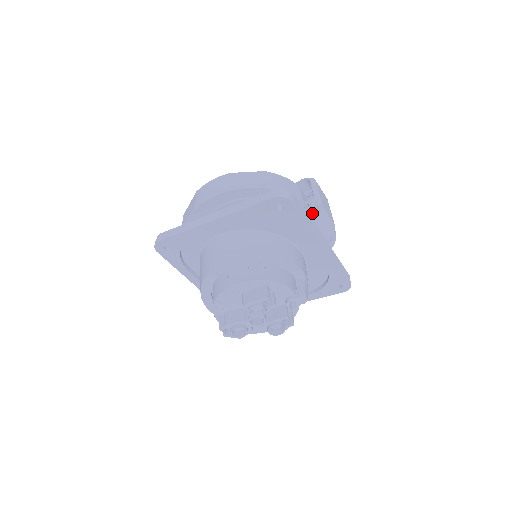
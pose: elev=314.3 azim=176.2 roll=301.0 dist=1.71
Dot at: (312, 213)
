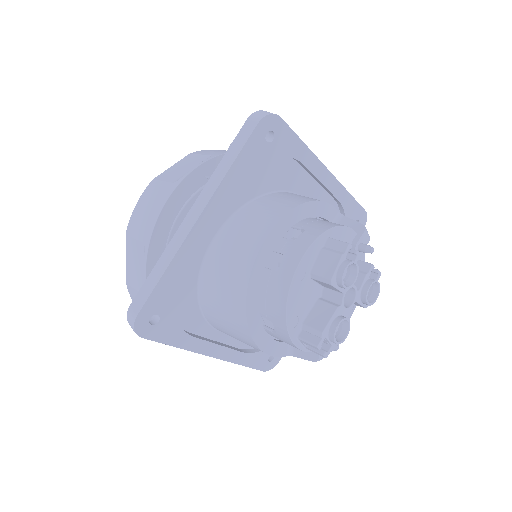
Dot at: occluded
